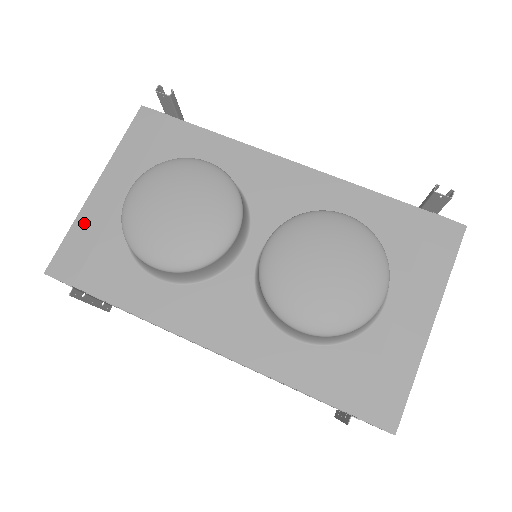
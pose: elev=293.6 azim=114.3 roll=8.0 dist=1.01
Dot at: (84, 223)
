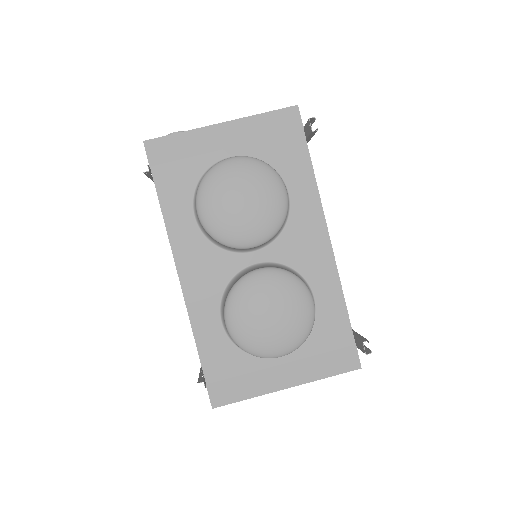
Dot at: (192, 138)
